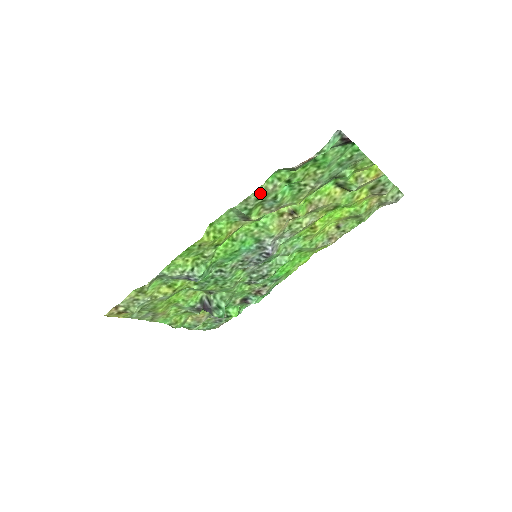
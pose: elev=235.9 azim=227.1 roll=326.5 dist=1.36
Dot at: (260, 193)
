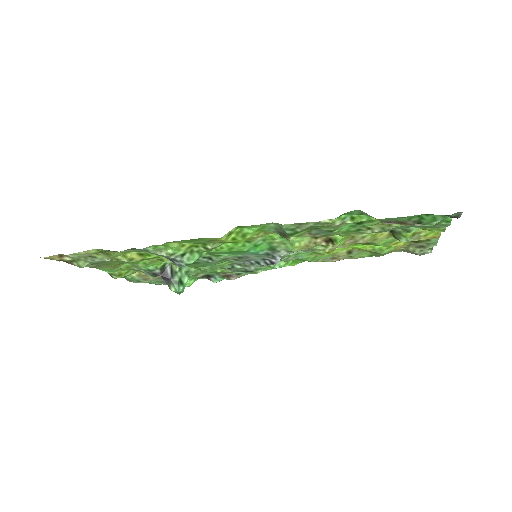
Dot at: (322, 224)
